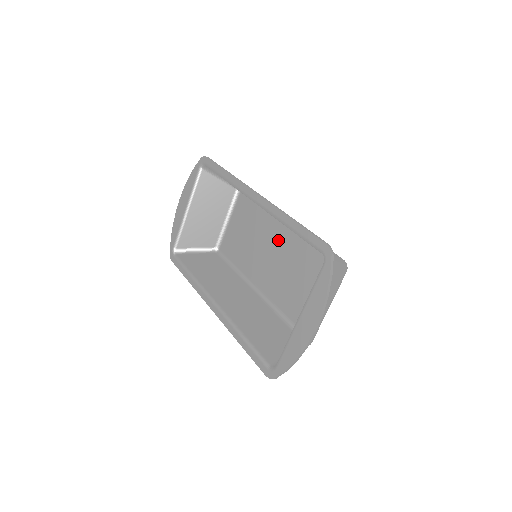
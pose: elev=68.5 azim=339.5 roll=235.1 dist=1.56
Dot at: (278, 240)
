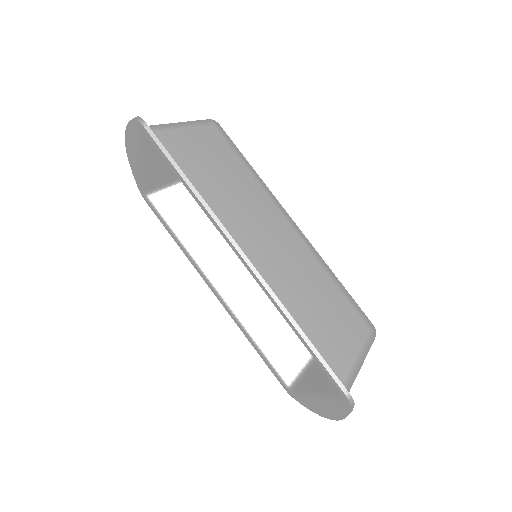
Dot at: occluded
